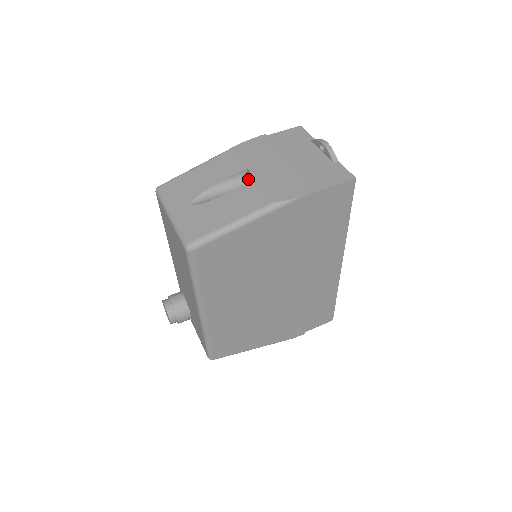
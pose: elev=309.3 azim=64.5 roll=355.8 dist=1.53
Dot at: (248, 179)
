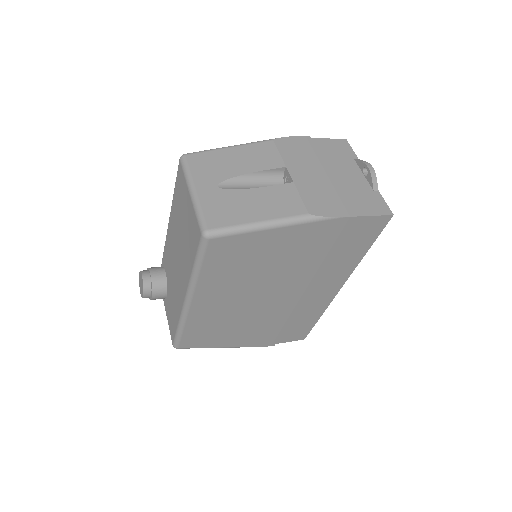
Dot at: (283, 178)
